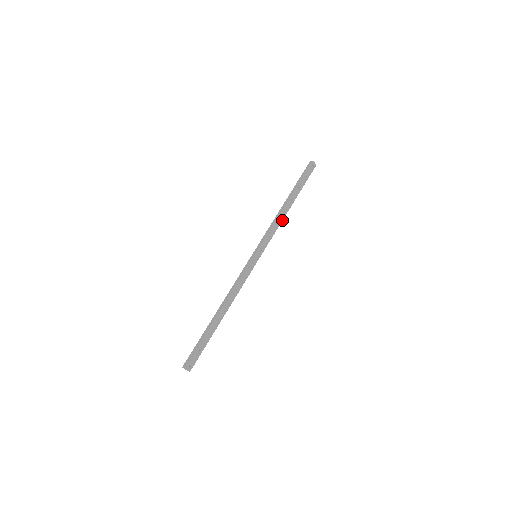
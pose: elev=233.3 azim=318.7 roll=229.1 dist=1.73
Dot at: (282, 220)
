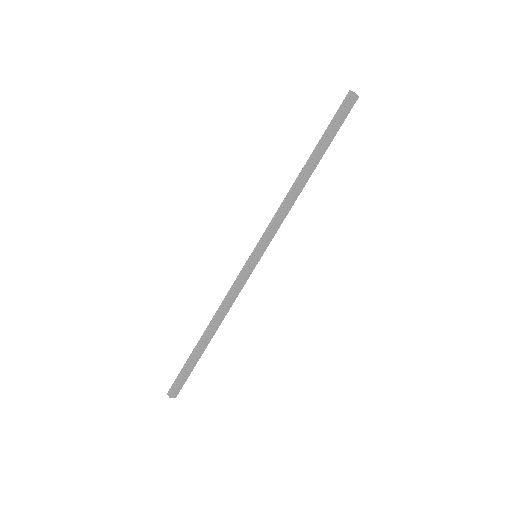
Dot at: (296, 199)
